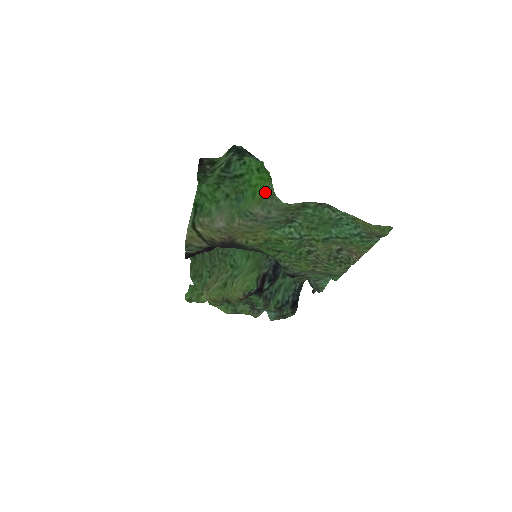
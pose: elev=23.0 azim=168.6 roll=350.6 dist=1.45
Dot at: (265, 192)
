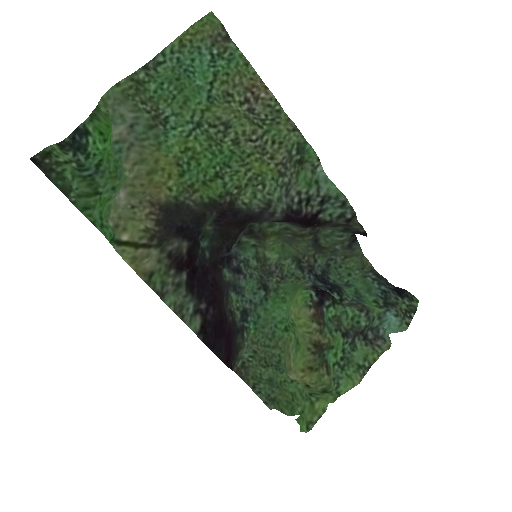
Dot at: occluded
